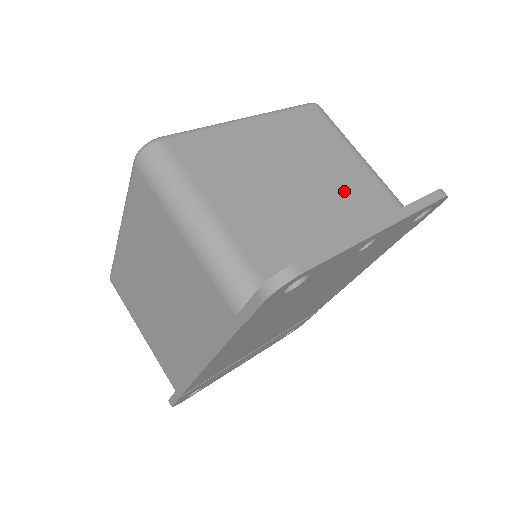
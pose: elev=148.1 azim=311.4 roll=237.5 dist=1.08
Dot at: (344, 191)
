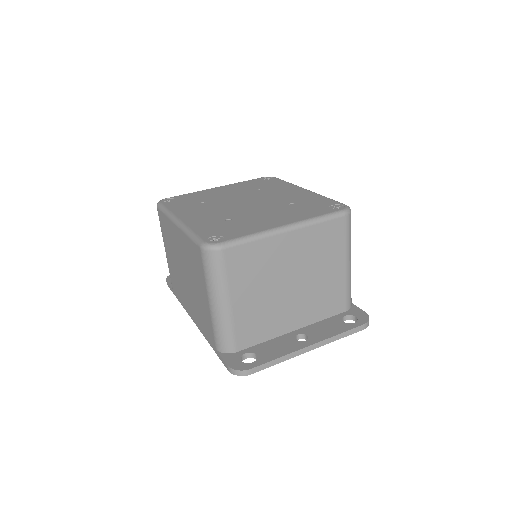
Dot at: (318, 292)
